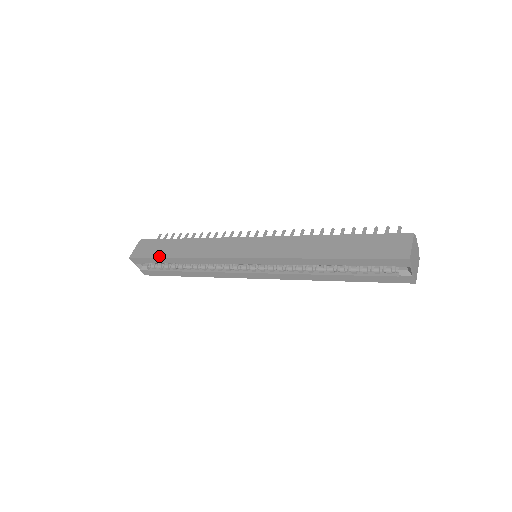
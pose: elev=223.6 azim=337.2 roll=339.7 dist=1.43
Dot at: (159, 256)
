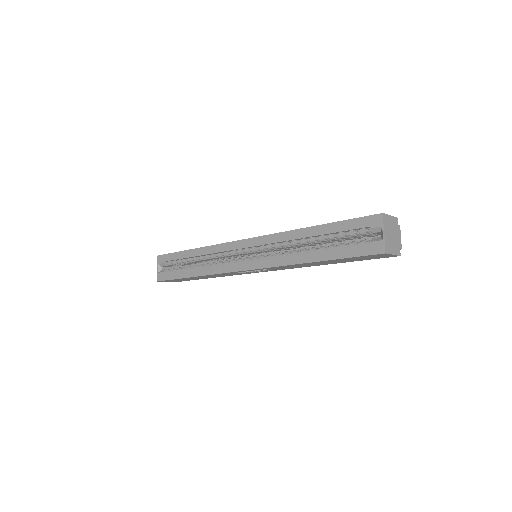
Dot at: (181, 251)
